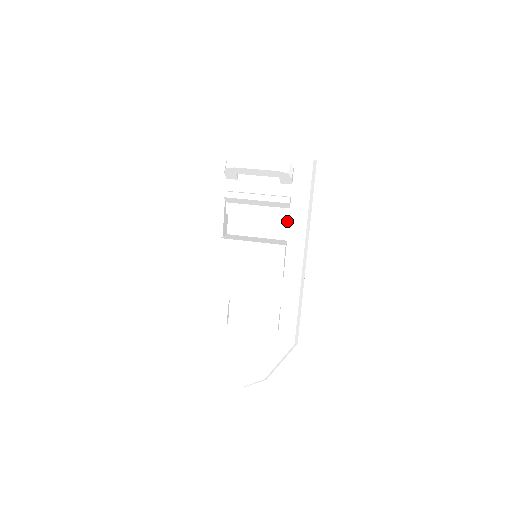
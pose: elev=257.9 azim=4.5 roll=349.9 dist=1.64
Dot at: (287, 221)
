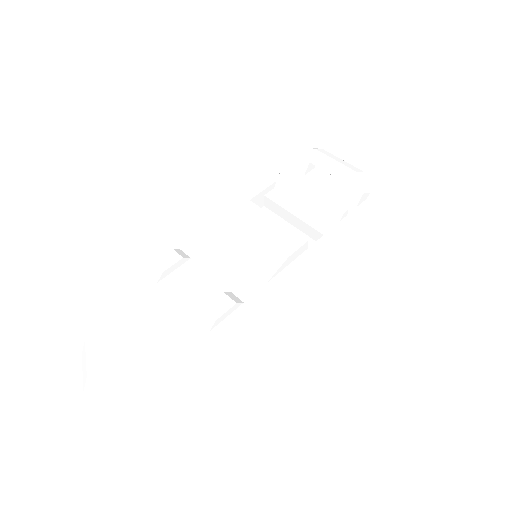
Dot at: occluded
